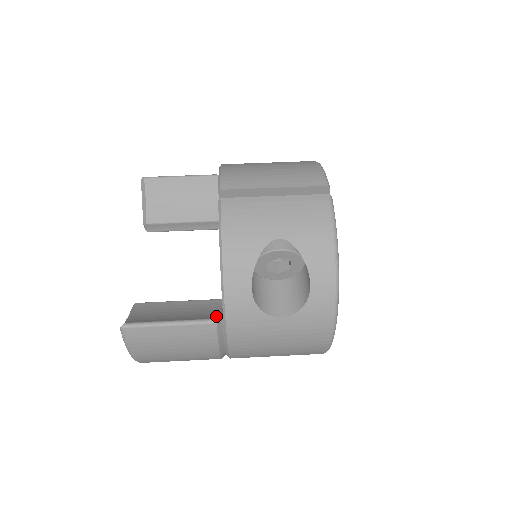
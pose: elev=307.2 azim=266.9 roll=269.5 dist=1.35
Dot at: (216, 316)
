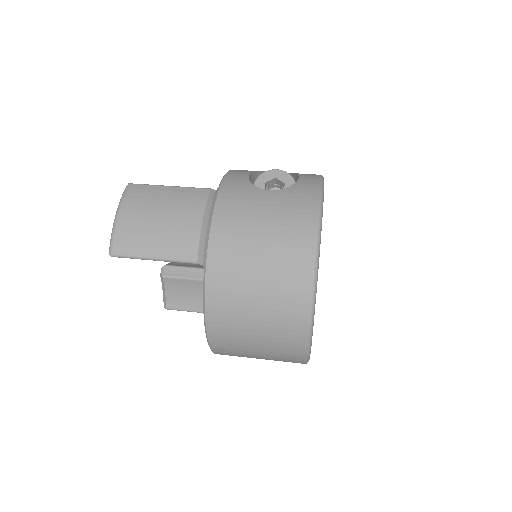
Dot at: occluded
